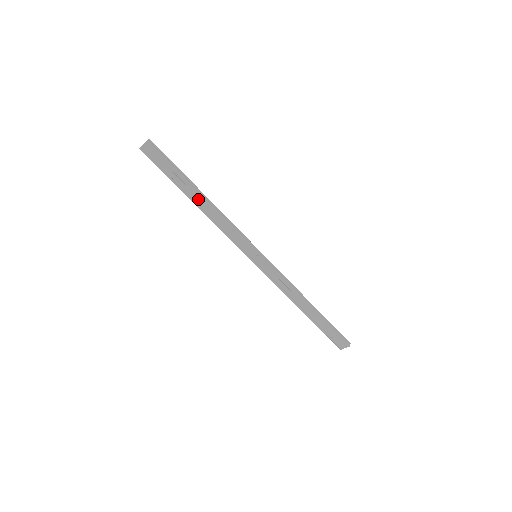
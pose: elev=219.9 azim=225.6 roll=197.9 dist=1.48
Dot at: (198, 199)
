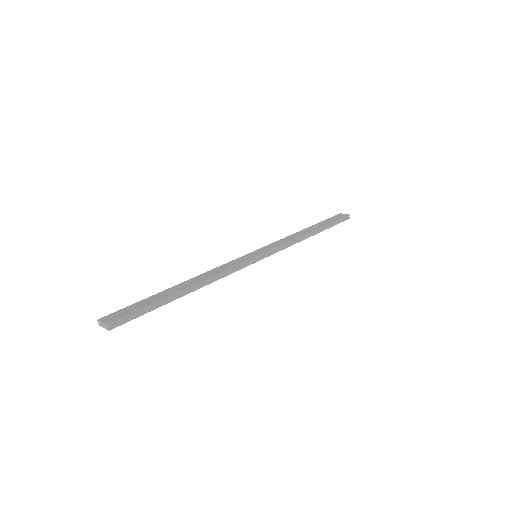
Dot at: occluded
